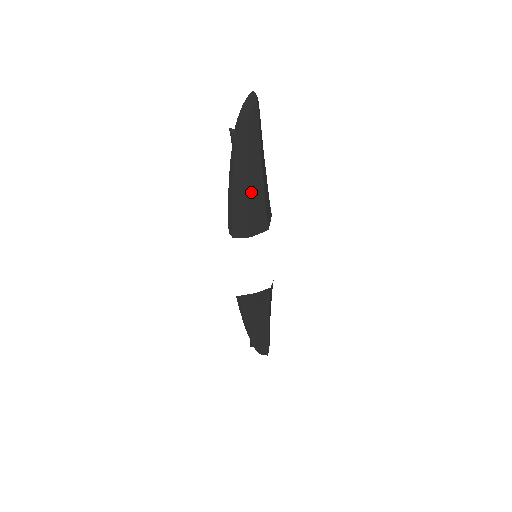
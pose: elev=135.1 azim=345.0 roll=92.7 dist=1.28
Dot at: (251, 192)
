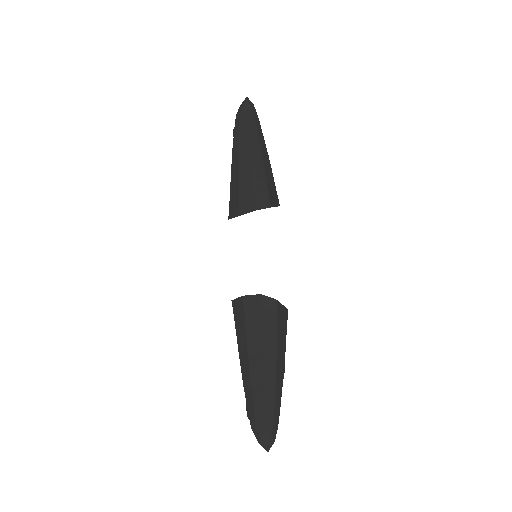
Dot at: (242, 171)
